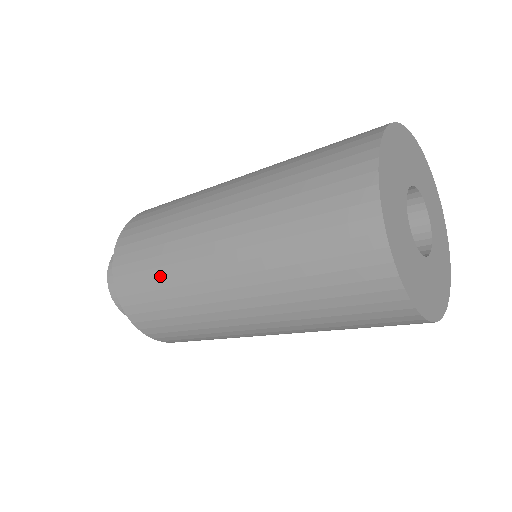
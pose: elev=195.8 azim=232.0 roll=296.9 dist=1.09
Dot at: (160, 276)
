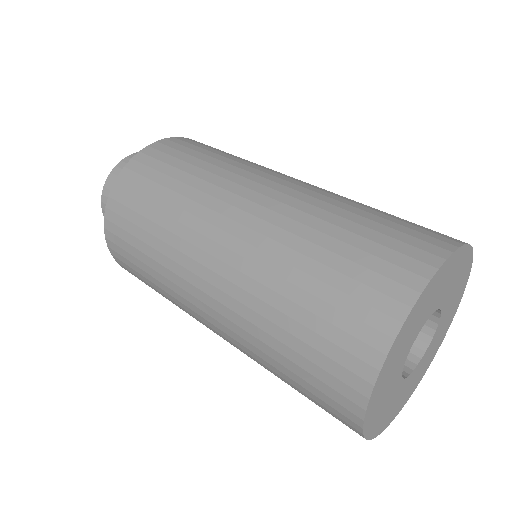
Dot at: (150, 244)
